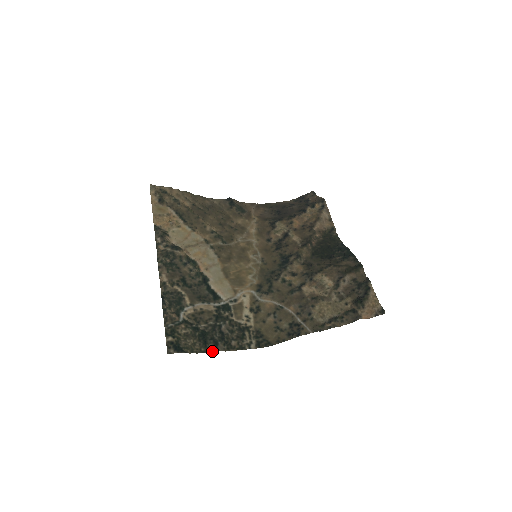
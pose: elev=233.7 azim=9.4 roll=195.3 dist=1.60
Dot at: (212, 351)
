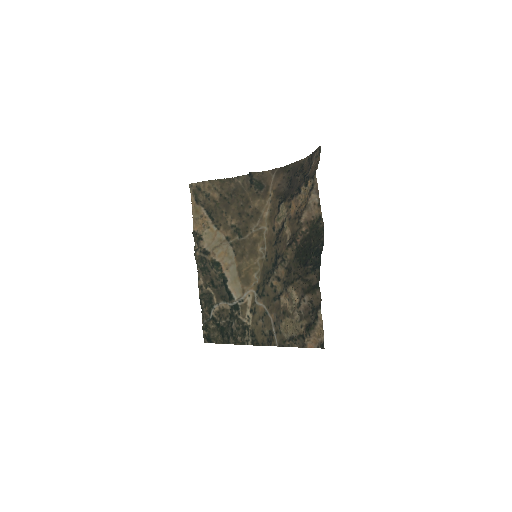
Dot at: (226, 343)
